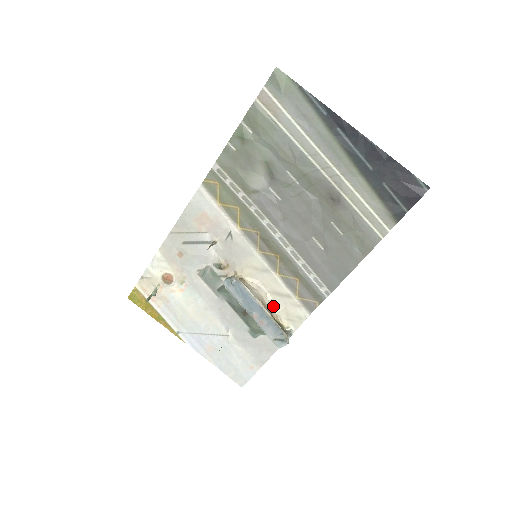
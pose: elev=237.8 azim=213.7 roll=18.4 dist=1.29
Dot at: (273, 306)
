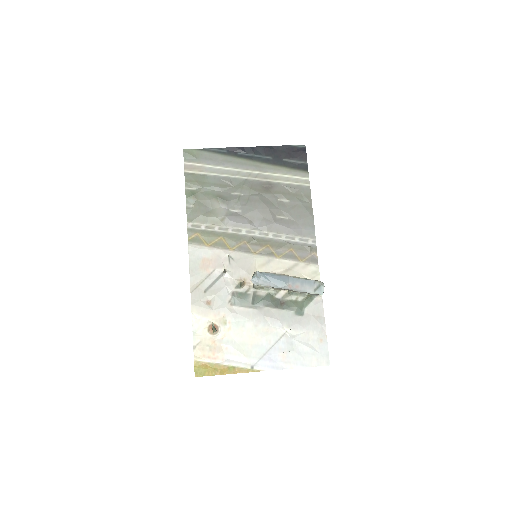
Dot at: occluded
